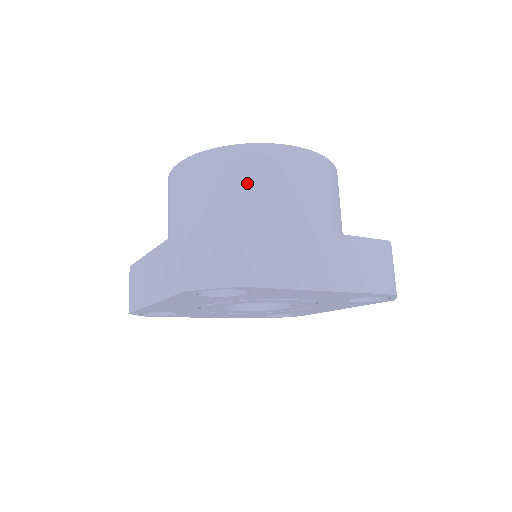
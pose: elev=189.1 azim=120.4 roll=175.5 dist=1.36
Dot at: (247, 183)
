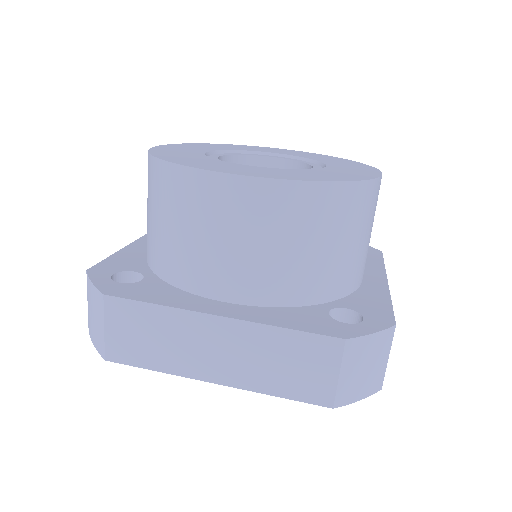
Dot at: (167, 217)
